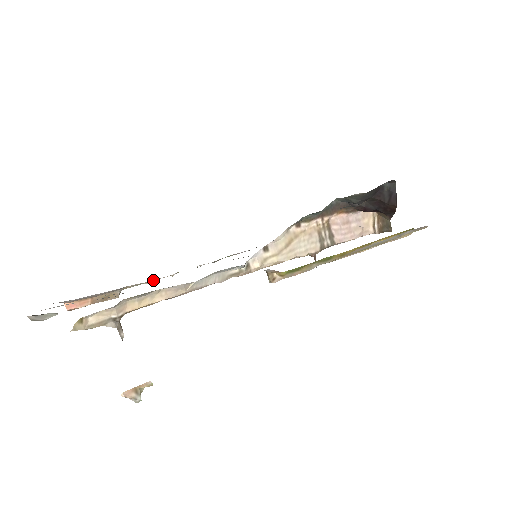
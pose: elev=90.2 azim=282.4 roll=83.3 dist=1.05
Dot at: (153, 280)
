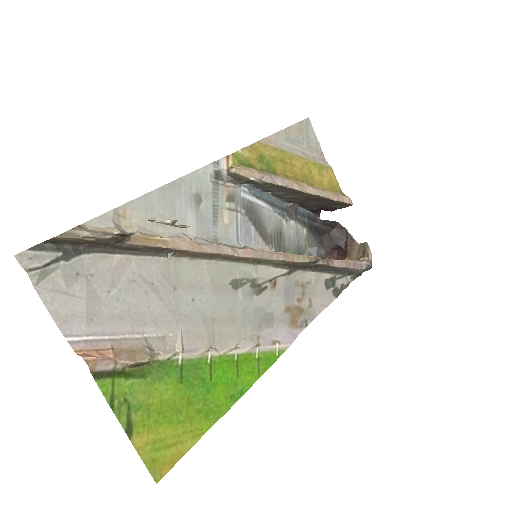
Dot at: (189, 352)
